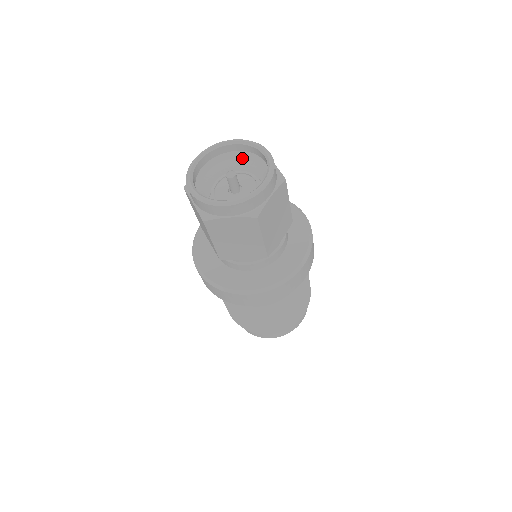
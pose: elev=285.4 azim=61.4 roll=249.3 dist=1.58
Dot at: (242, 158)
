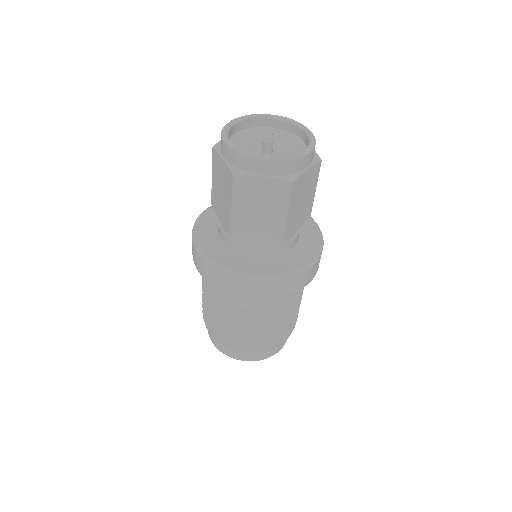
Dot at: (241, 139)
